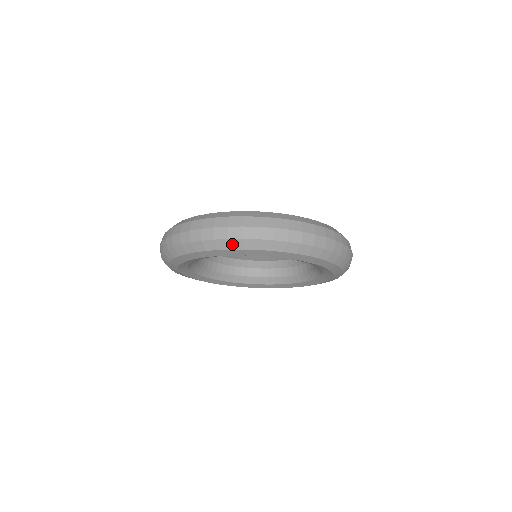
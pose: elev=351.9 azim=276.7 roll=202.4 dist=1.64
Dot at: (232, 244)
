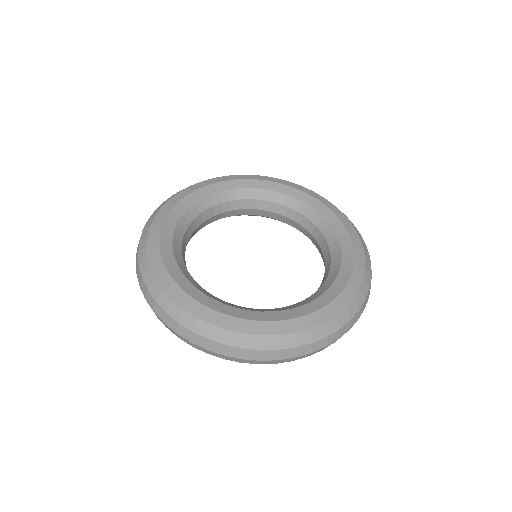
Dot at: occluded
